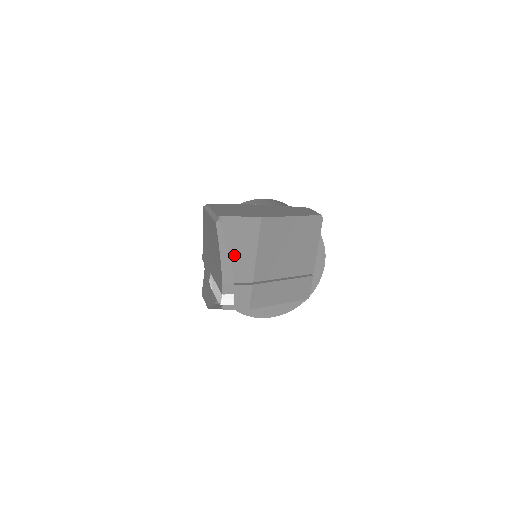
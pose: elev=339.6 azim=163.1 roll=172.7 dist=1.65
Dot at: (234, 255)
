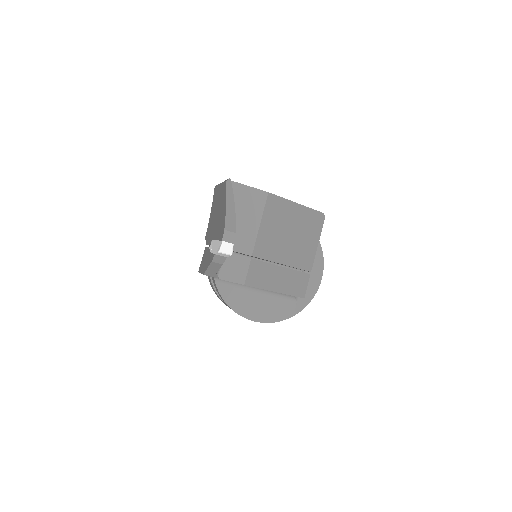
Dot at: (238, 223)
